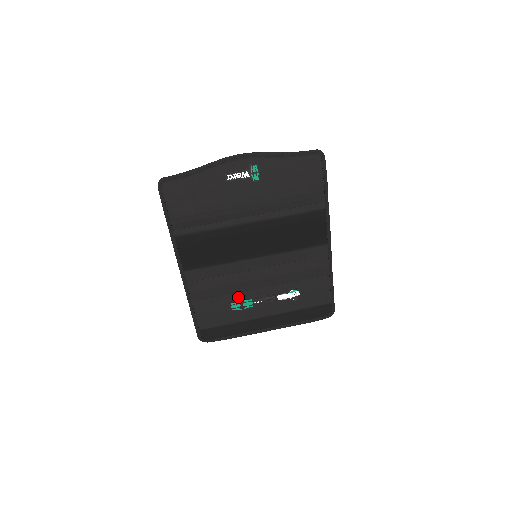
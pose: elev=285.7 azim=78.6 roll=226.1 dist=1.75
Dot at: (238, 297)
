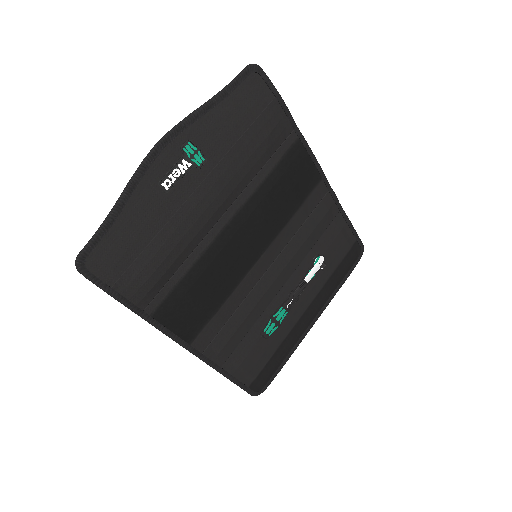
Dot at: (266, 317)
